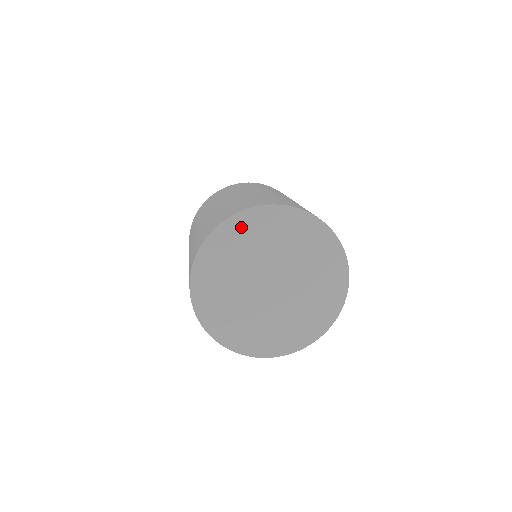
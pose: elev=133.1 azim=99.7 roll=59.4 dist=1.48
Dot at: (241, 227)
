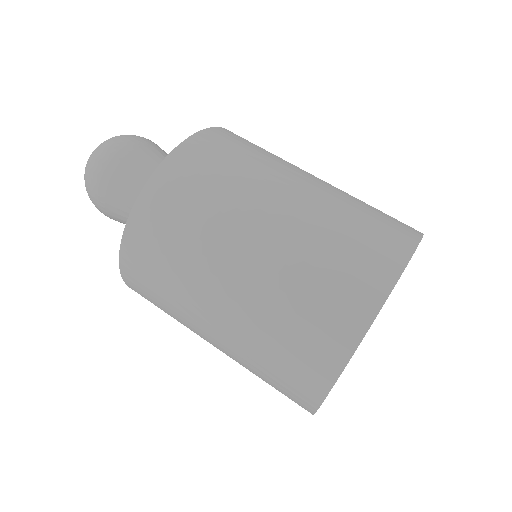
Dot at: occluded
